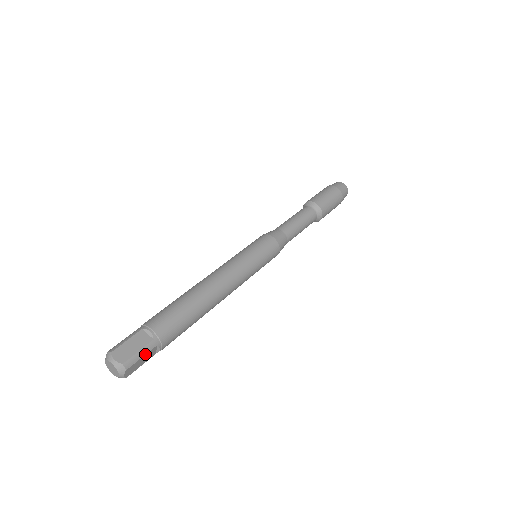
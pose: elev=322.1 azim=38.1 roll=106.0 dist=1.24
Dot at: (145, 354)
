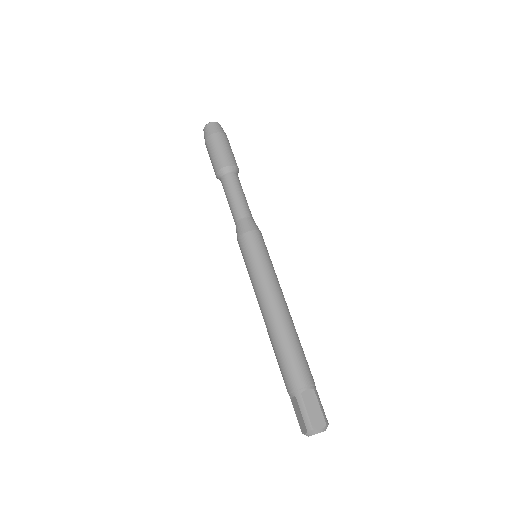
Dot at: occluded
